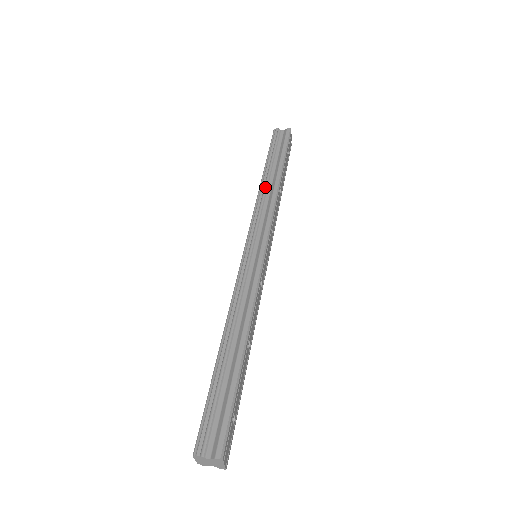
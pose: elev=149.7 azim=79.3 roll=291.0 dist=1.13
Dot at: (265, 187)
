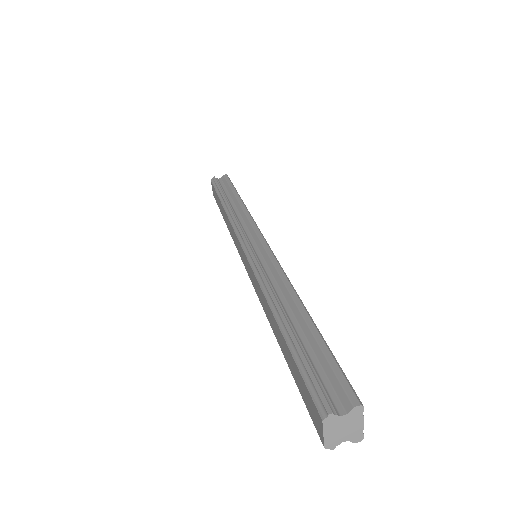
Dot at: (231, 209)
